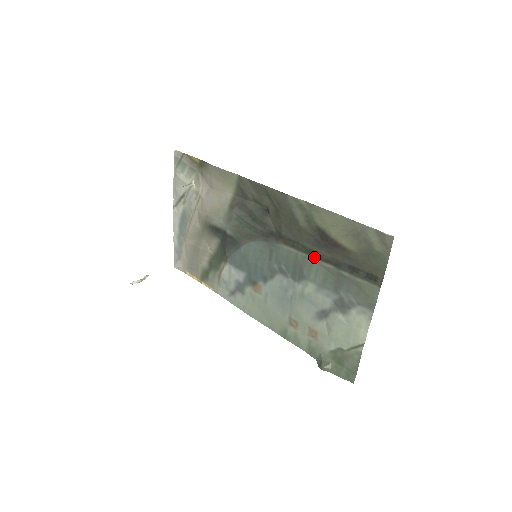
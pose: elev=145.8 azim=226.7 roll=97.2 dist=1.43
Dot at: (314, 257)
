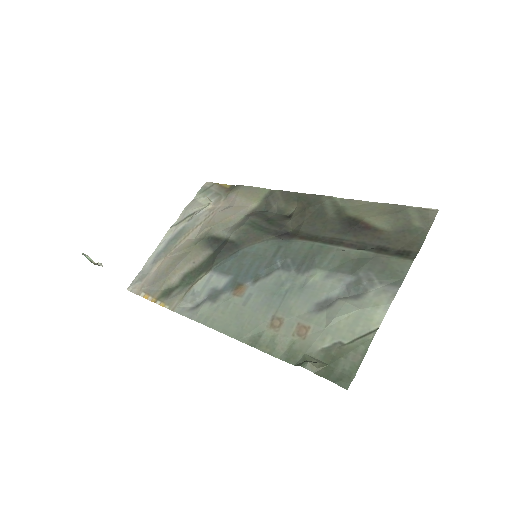
Dot at: (334, 244)
